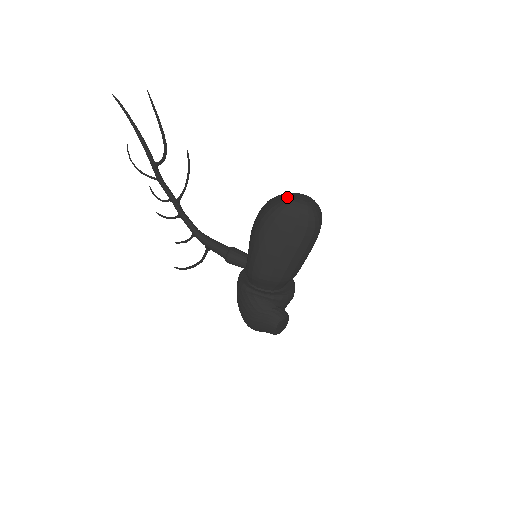
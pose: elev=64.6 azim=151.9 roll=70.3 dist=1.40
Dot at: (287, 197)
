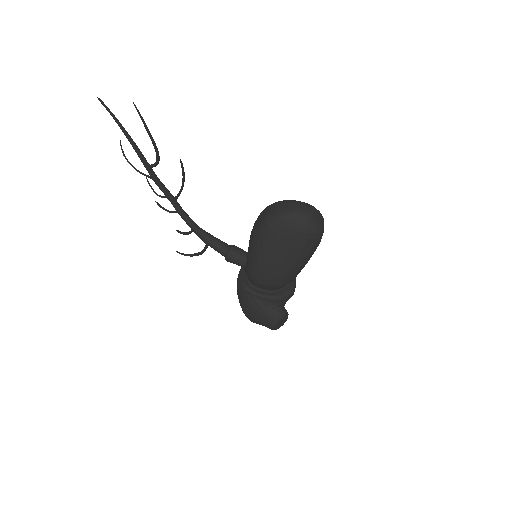
Dot at: (287, 207)
